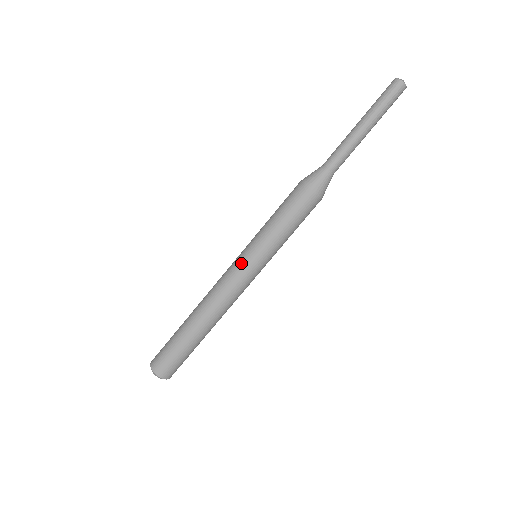
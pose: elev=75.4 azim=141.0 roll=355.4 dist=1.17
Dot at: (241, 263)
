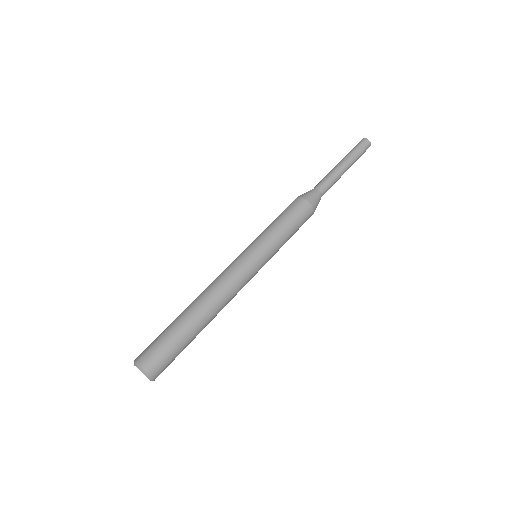
Dot at: (247, 257)
